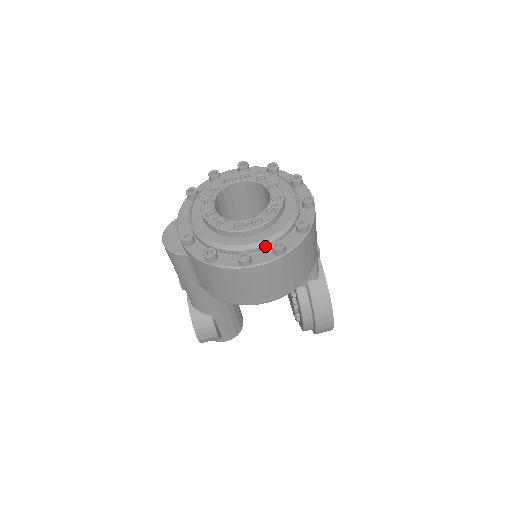
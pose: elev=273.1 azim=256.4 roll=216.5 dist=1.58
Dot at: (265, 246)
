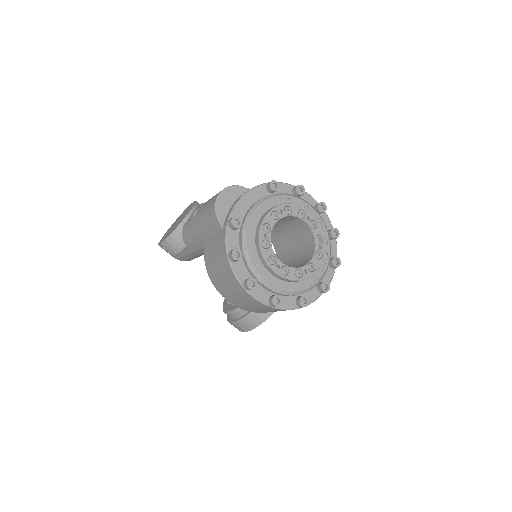
Dot at: (270, 290)
